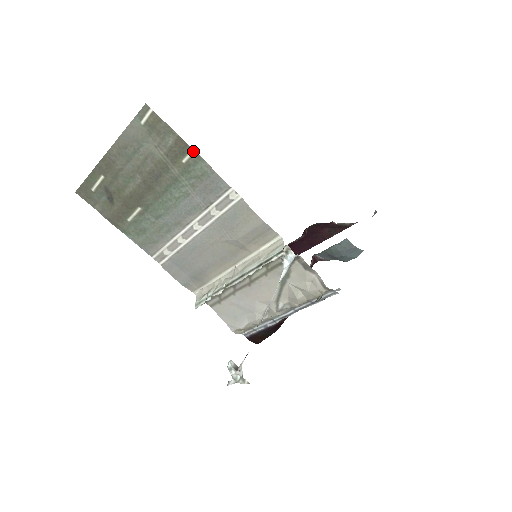
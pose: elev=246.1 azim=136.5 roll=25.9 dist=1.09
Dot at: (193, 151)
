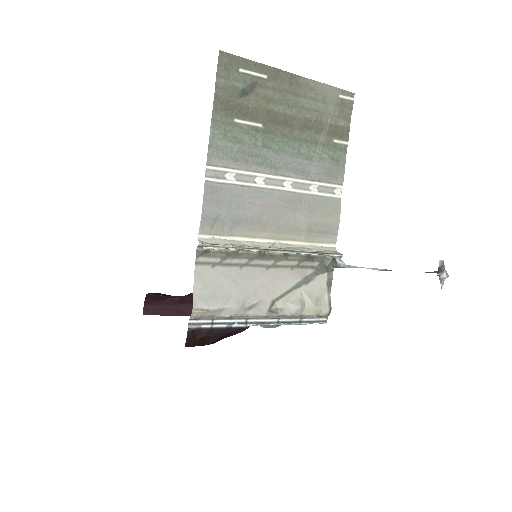
Dot at: (347, 143)
